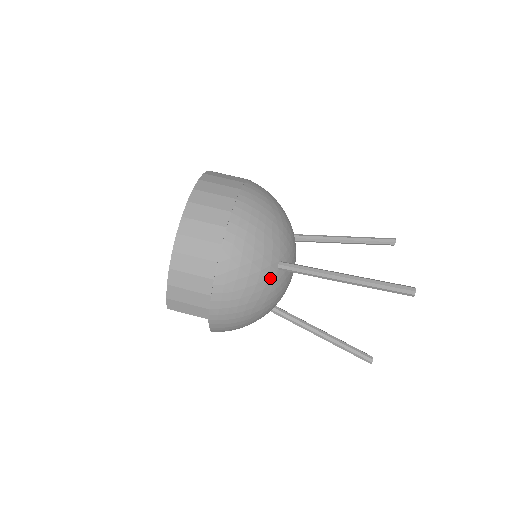
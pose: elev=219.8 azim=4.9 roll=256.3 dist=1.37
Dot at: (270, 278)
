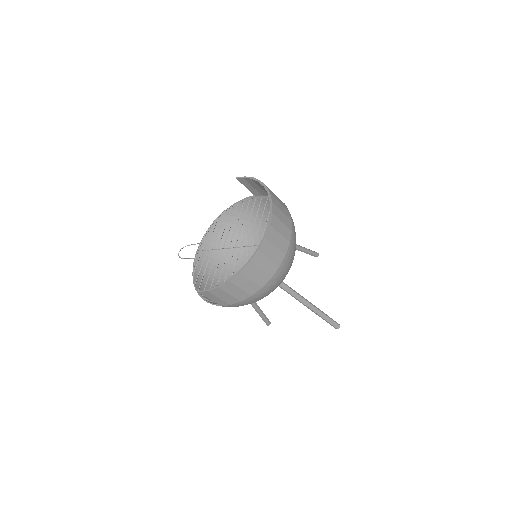
Dot at: occluded
